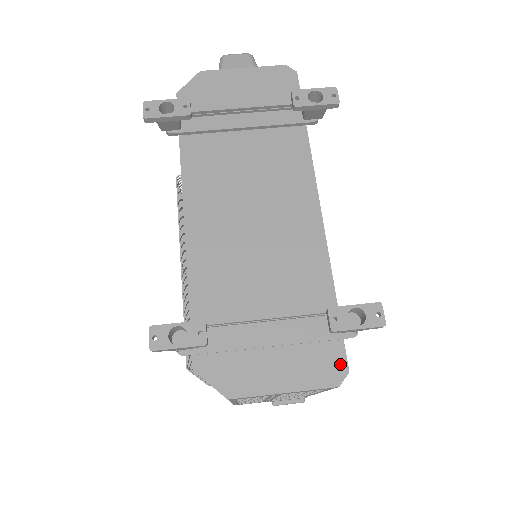
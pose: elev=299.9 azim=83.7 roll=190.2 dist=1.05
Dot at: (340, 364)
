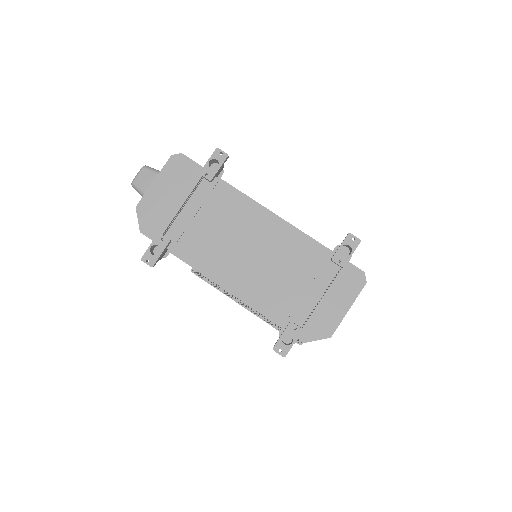
Dot at: (357, 273)
